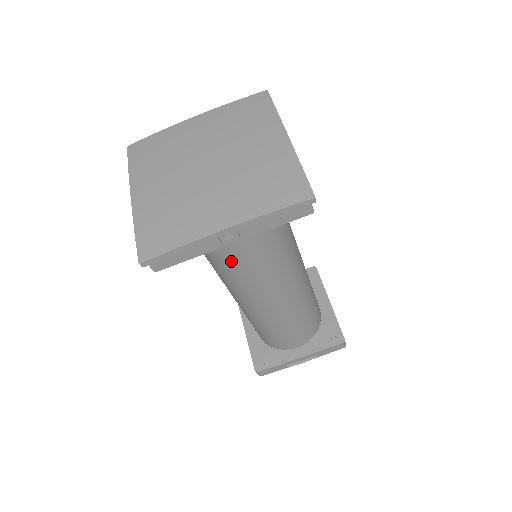
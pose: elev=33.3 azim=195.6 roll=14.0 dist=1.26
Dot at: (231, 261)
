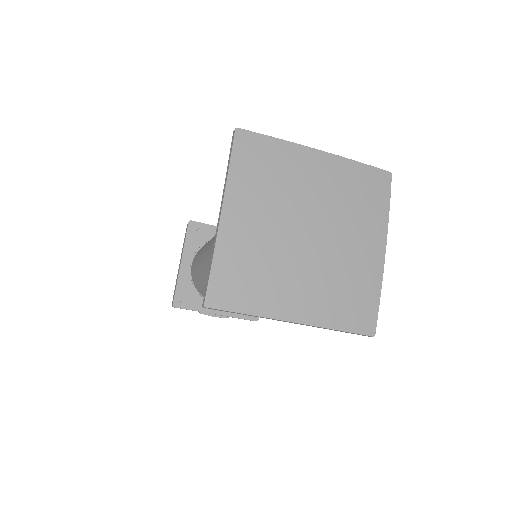
Dot at: occluded
